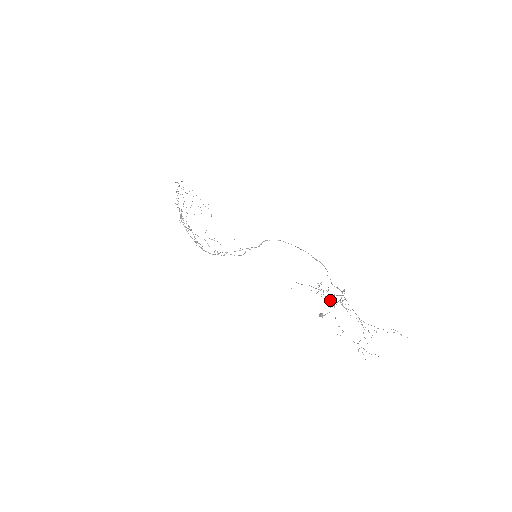
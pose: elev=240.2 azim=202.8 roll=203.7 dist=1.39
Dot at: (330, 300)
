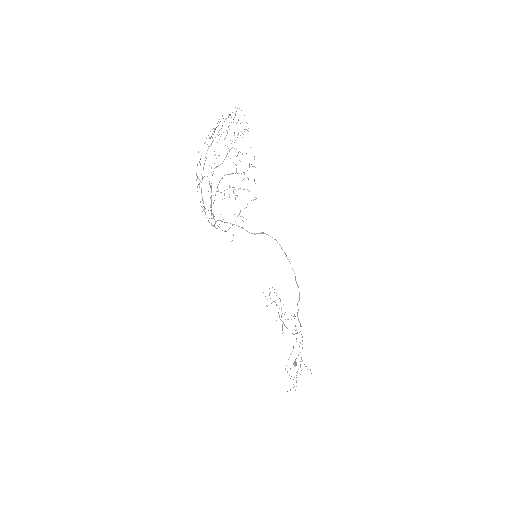
Dot at: occluded
